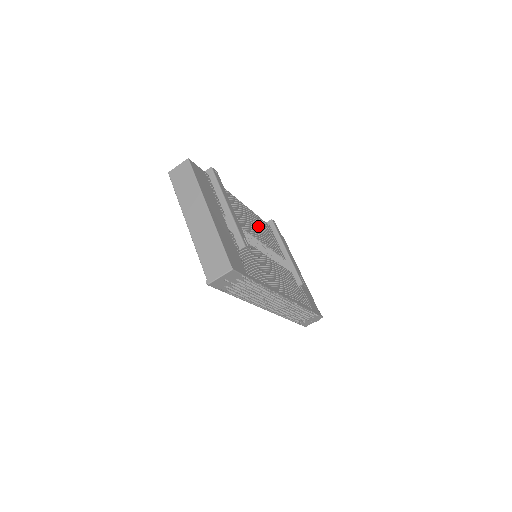
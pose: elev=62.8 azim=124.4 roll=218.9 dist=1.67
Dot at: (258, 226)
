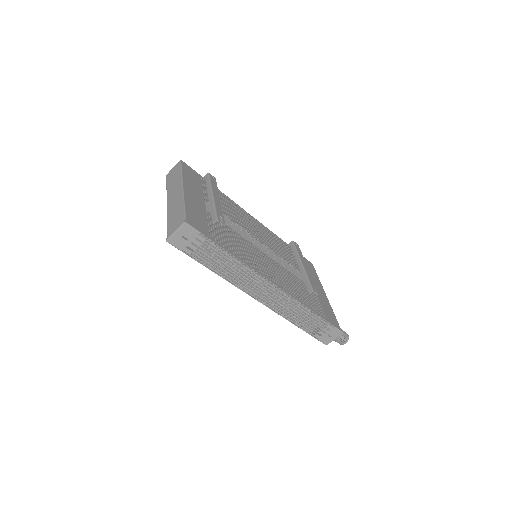
Dot at: (266, 235)
